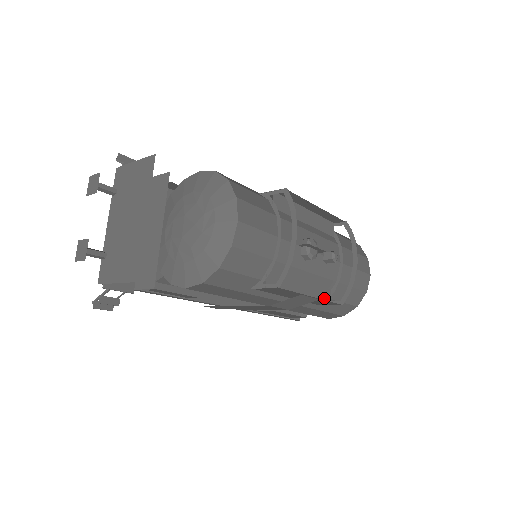
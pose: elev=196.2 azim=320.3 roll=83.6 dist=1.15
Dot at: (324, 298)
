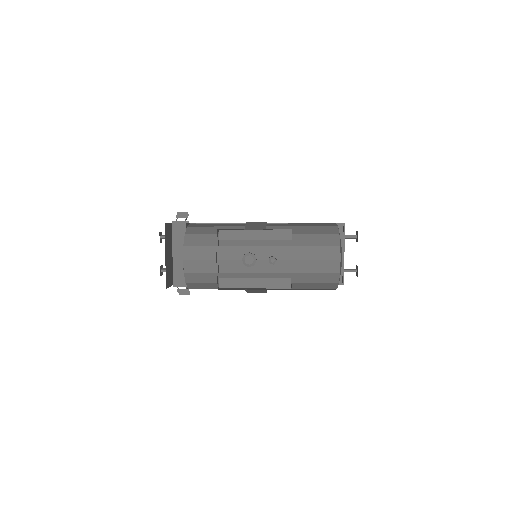
Dot at: (283, 285)
